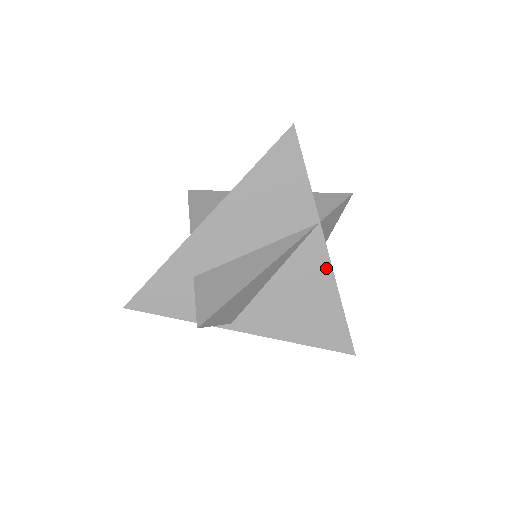
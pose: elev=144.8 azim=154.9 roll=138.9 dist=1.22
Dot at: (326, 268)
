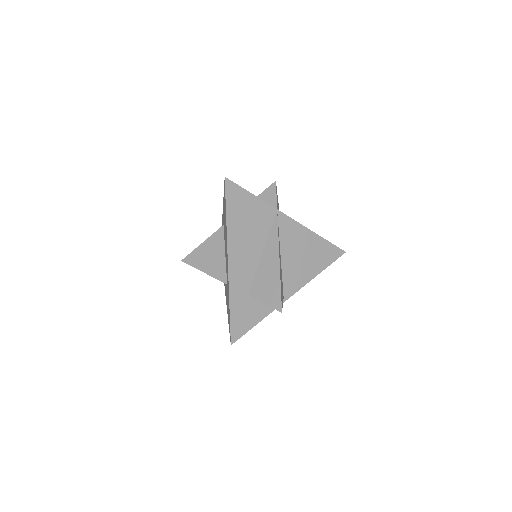
Dot at: (299, 227)
